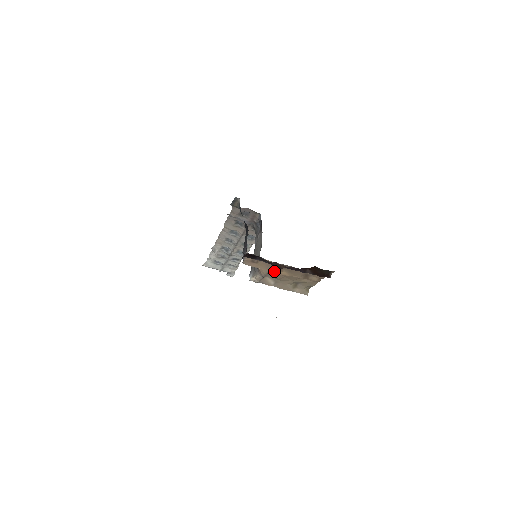
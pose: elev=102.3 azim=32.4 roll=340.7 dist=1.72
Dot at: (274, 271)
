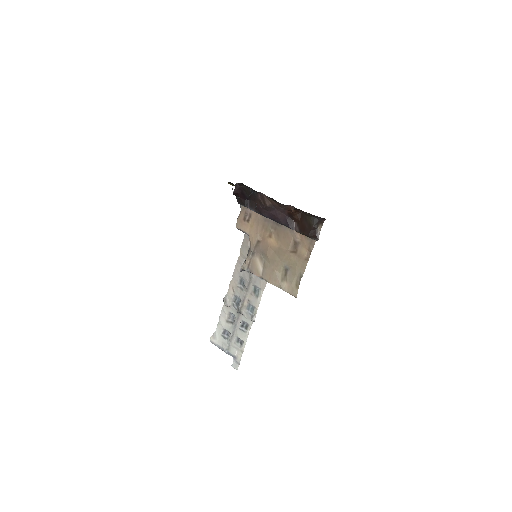
Dot at: (264, 239)
